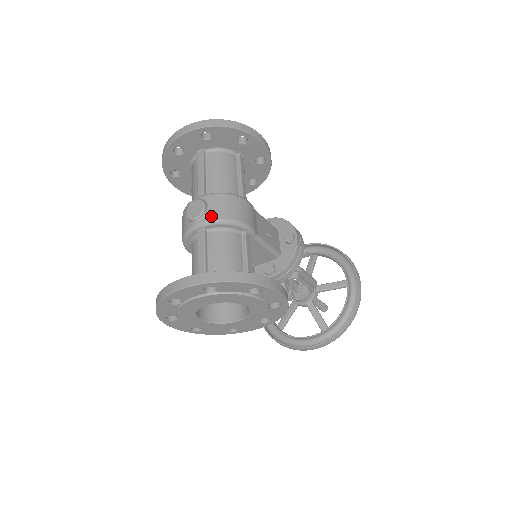
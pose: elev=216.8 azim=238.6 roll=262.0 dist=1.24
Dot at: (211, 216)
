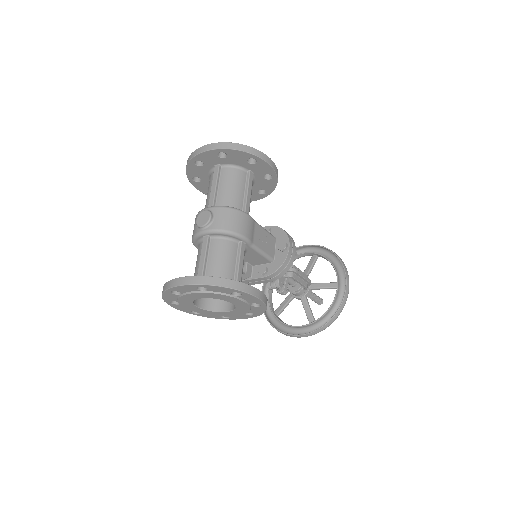
Dot at: (214, 226)
